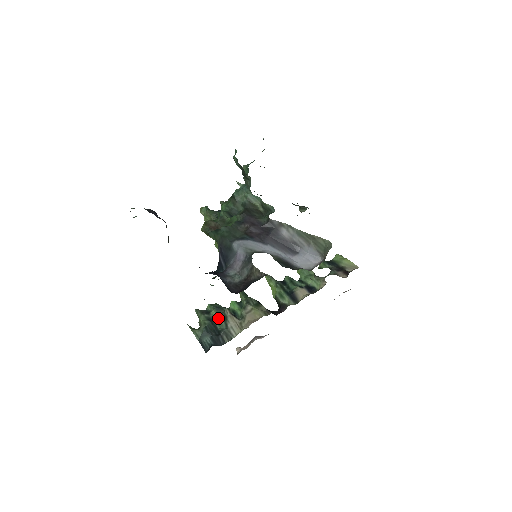
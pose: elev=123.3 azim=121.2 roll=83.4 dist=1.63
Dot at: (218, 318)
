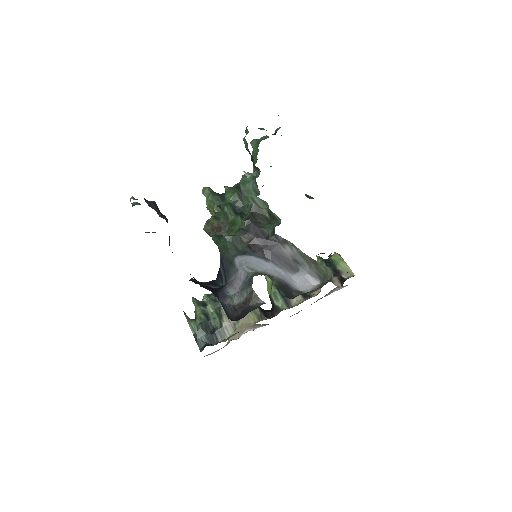
Dot at: (213, 314)
